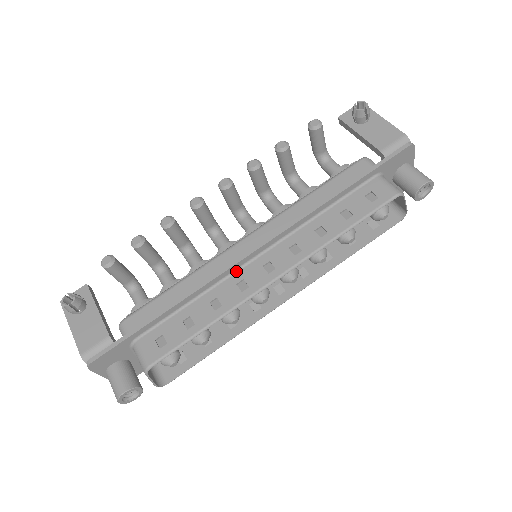
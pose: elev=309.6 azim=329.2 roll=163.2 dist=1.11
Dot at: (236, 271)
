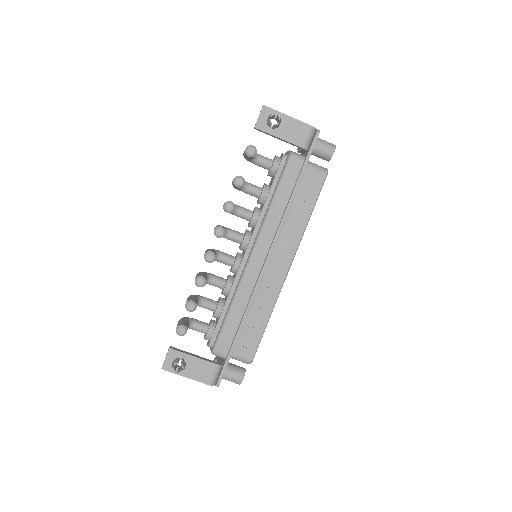
Dot at: (261, 279)
